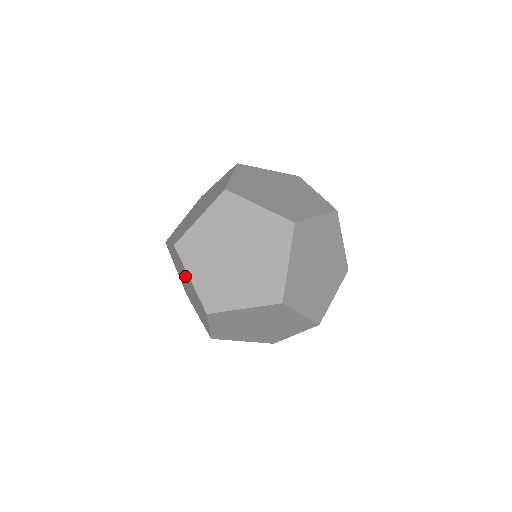
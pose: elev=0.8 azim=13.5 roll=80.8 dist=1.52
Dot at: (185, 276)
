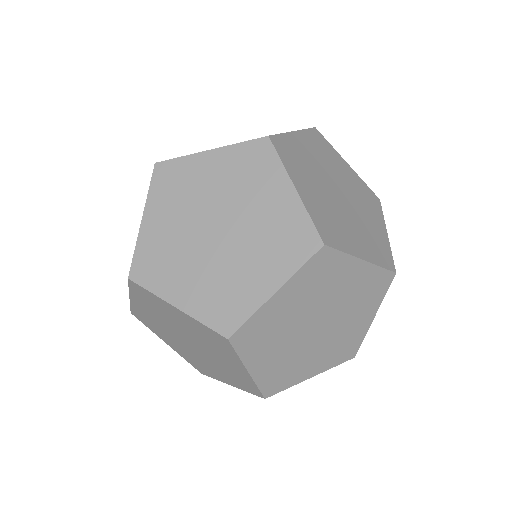
Dot at: (172, 322)
